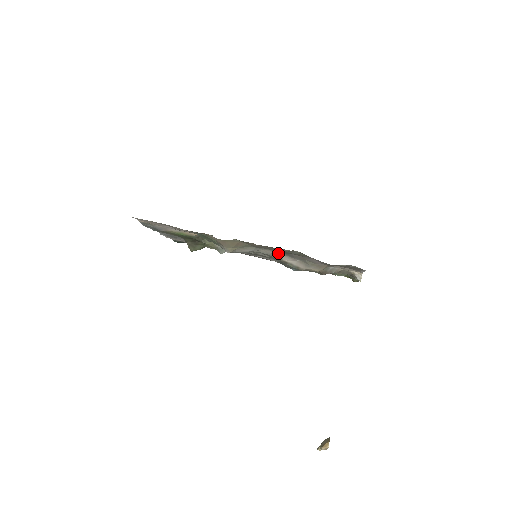
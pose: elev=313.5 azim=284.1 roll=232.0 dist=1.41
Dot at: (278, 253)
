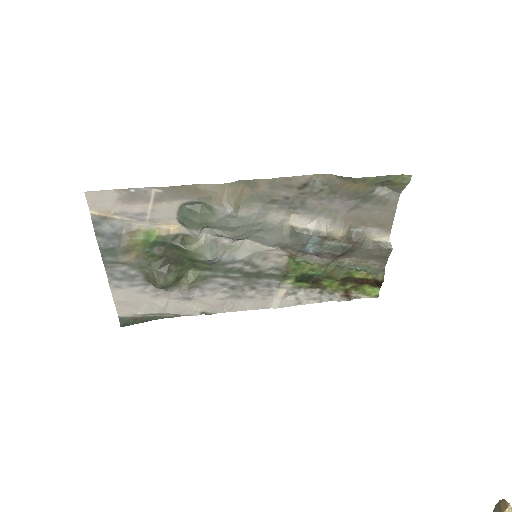
Dot at: (289, 218)
